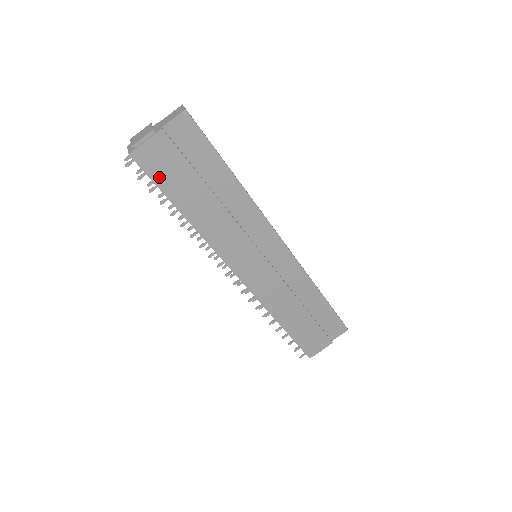
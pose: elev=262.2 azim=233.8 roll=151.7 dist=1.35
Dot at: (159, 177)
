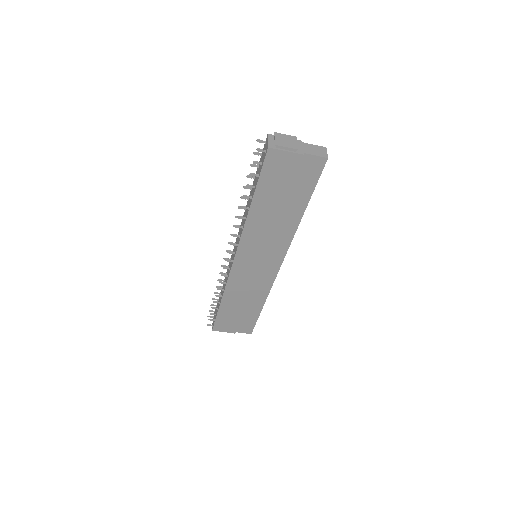
Dot at: (267, 174)
